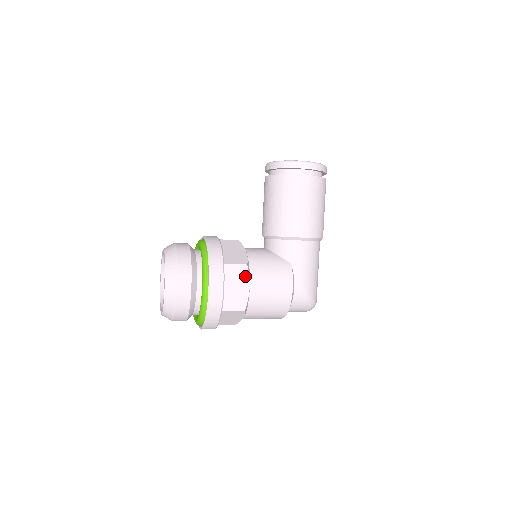
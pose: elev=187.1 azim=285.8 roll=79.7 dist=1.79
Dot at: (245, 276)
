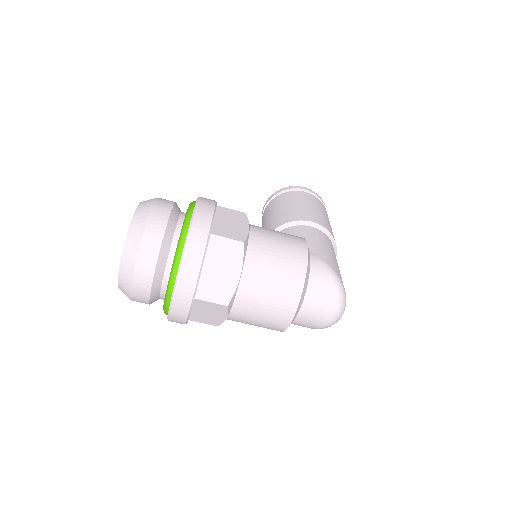
Dot at: (243, 219)
